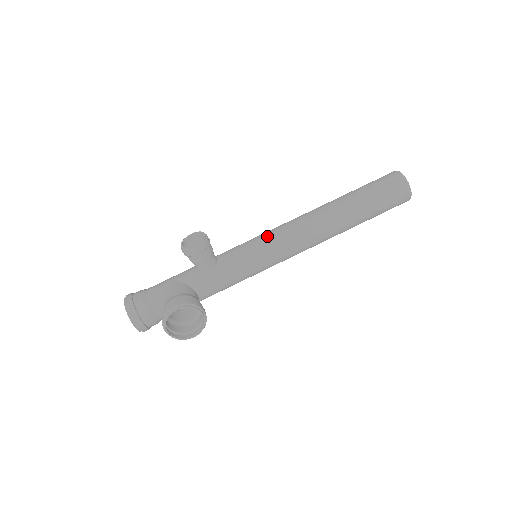
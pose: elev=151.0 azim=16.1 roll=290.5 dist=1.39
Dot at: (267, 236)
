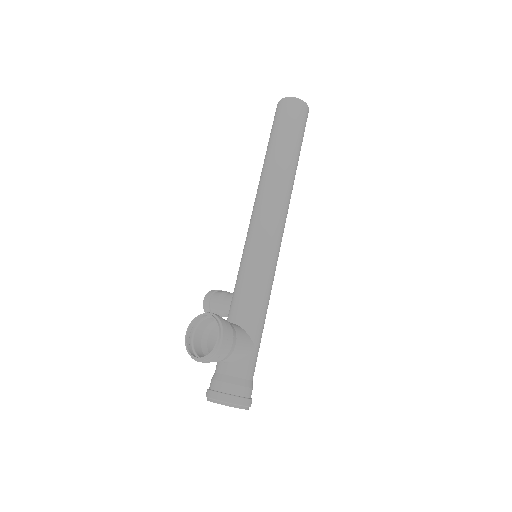
Dot at: occluded
